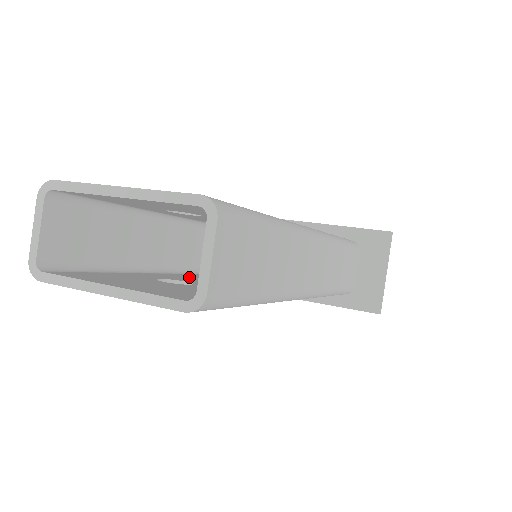
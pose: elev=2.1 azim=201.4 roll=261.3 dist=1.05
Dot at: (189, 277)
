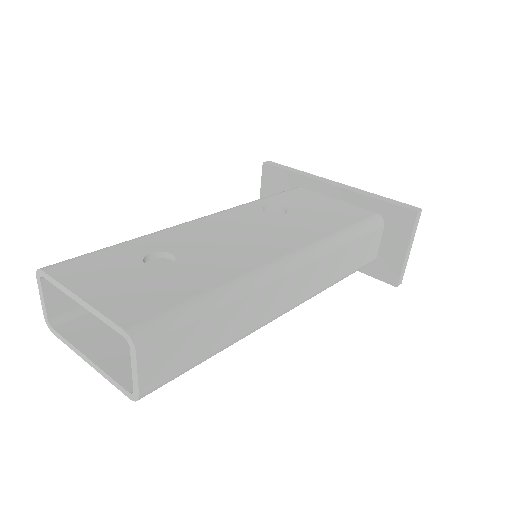
Dot at: occluded
